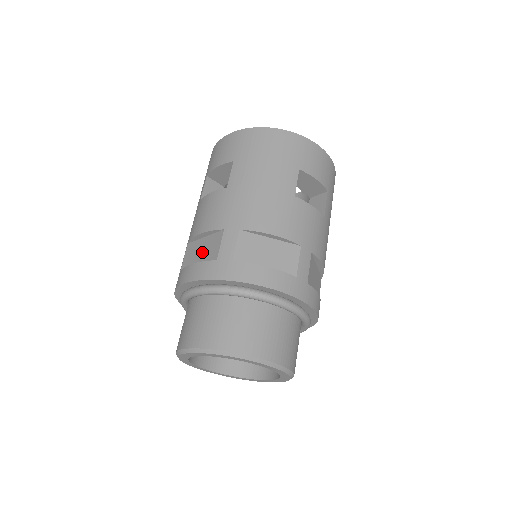
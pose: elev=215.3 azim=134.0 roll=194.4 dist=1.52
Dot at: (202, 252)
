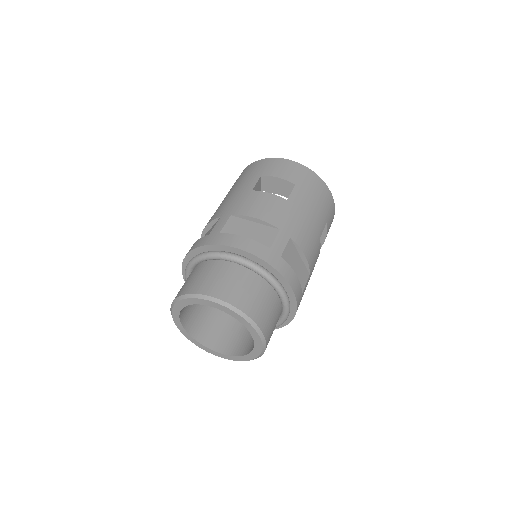
Dot at: (251, 232)
